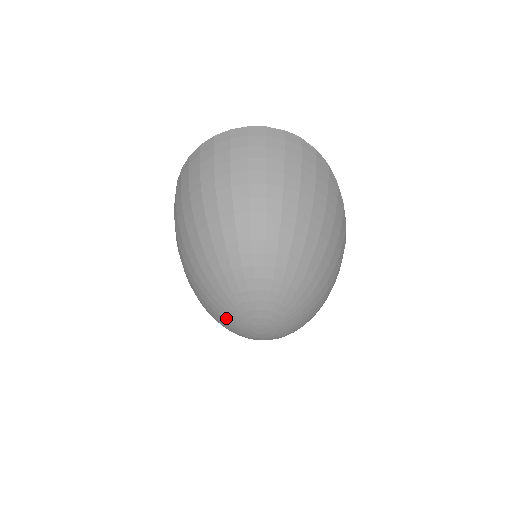
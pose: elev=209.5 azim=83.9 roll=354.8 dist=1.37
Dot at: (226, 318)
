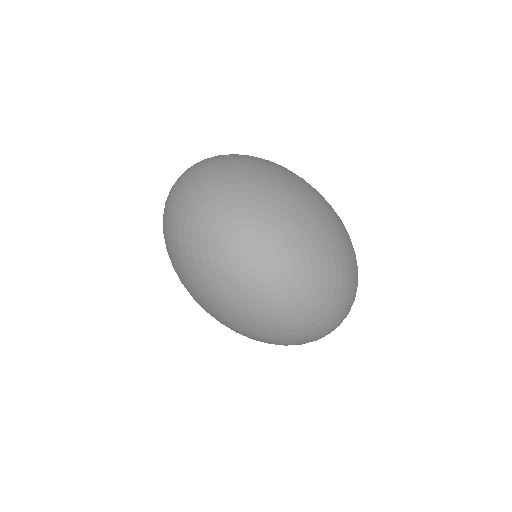
Dot at: (227, 280)
